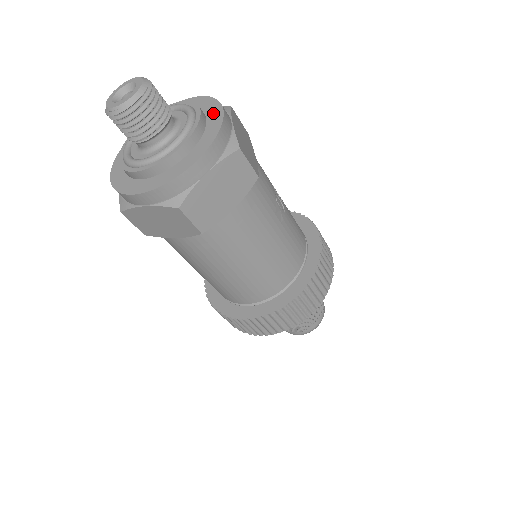
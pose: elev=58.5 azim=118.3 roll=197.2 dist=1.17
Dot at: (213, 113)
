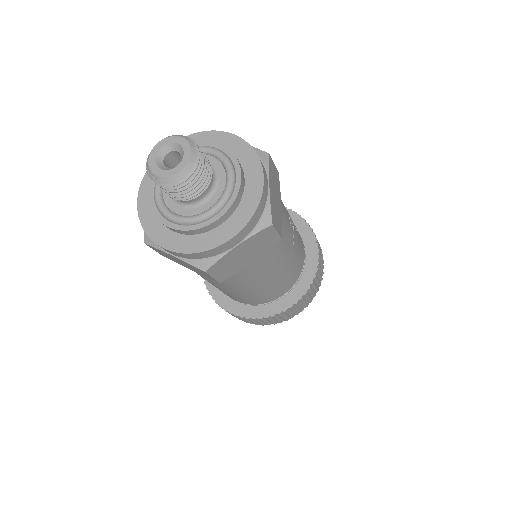
Dot at: (253, 176)
